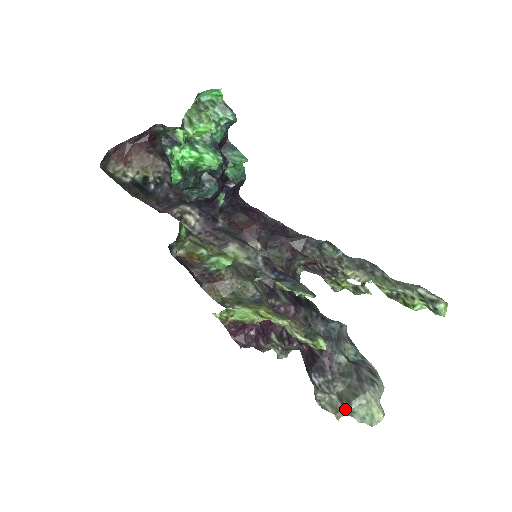
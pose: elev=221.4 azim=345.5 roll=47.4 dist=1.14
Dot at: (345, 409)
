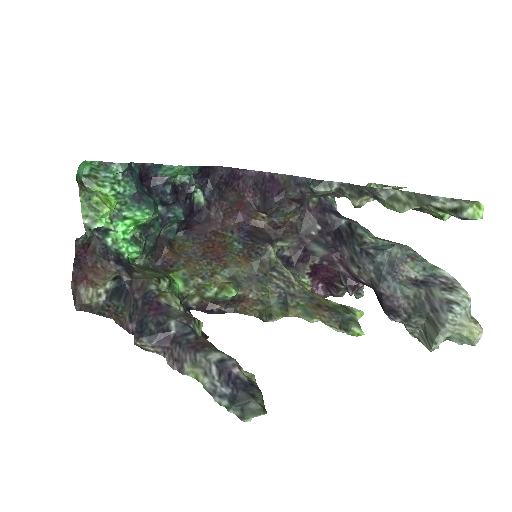
Dot at: (432, 349)
